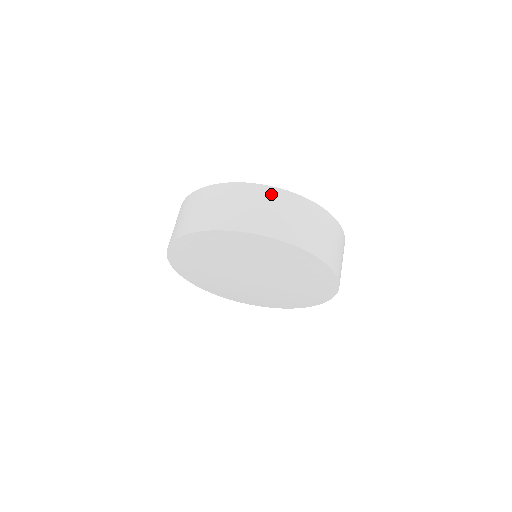
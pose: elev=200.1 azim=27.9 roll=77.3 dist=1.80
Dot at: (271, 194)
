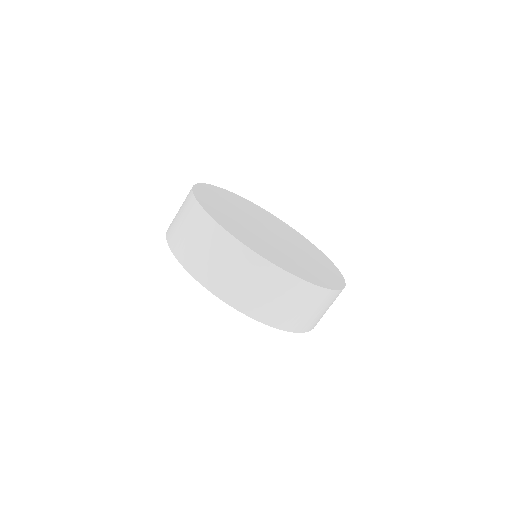
Dot at: (277, 277)
